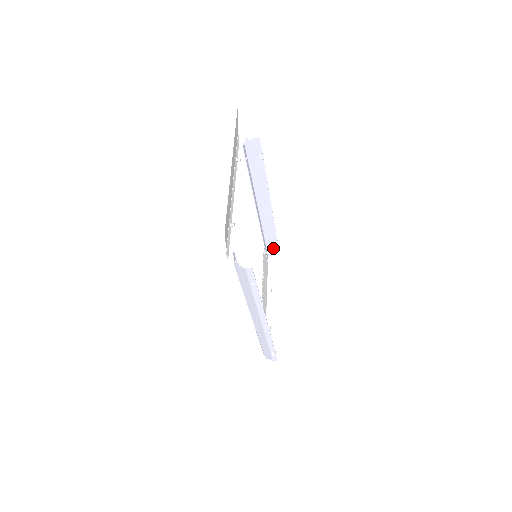
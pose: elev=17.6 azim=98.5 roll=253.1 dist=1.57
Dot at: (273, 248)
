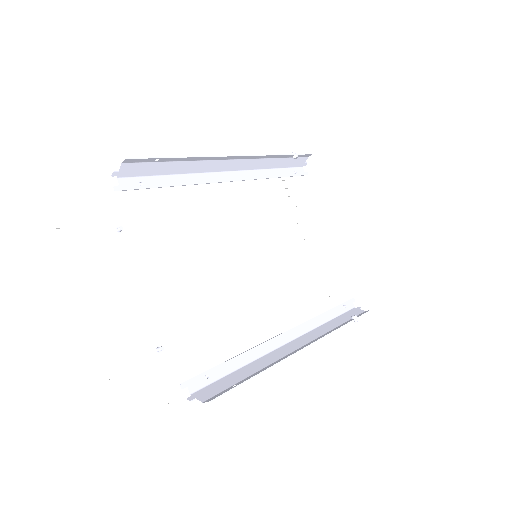
Dot at: (300, 158)
